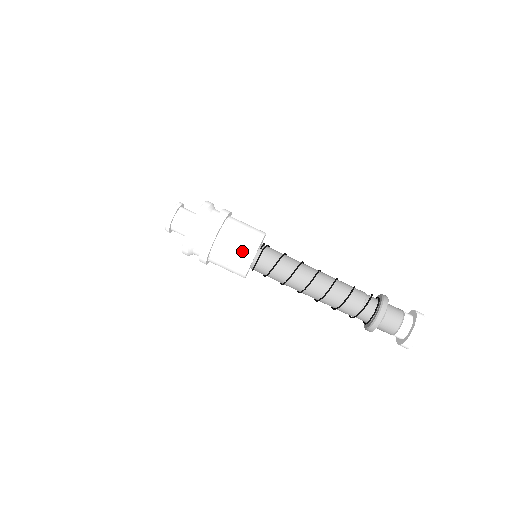
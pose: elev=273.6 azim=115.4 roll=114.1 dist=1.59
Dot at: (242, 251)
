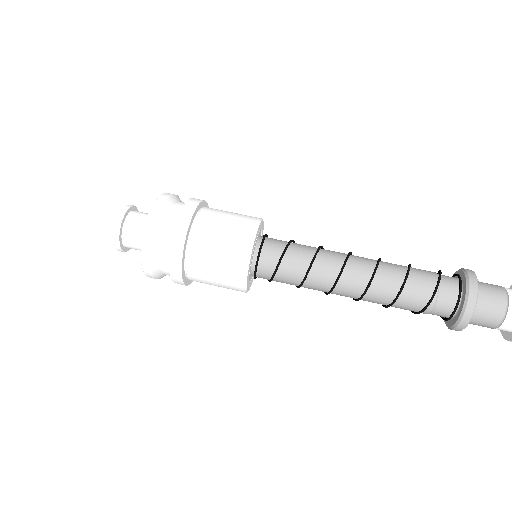
Dot at: (243, 215)
